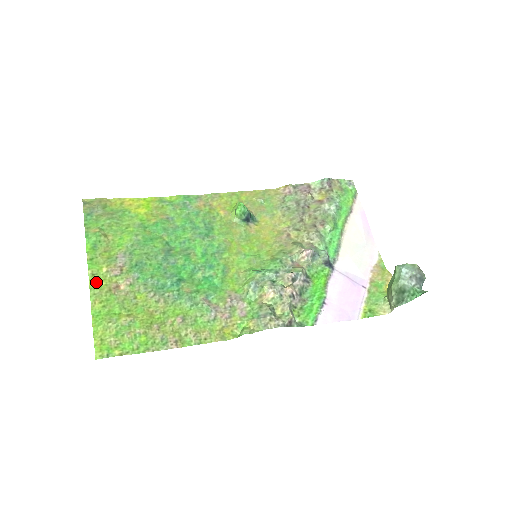
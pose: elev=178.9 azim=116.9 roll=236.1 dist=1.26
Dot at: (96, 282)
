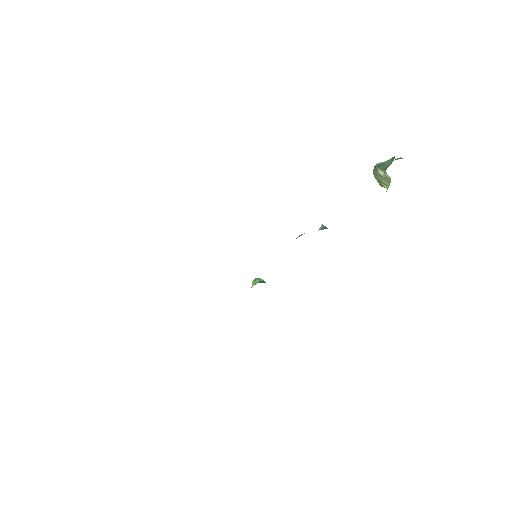
Dot at: occluded
